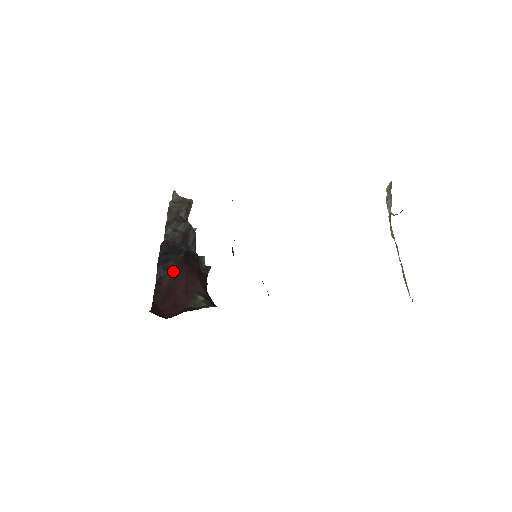
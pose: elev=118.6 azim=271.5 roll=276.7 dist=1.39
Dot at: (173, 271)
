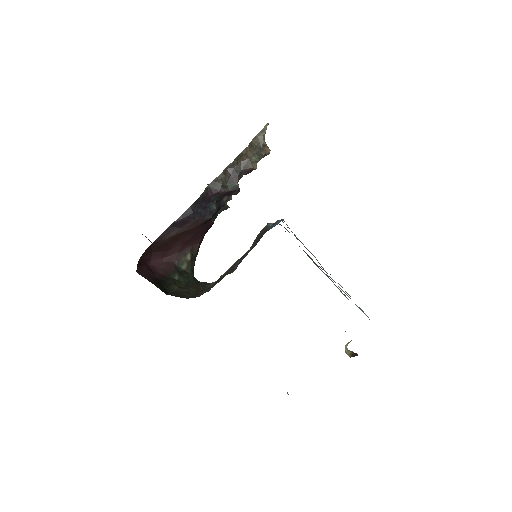
Dot at: (187, 230)
